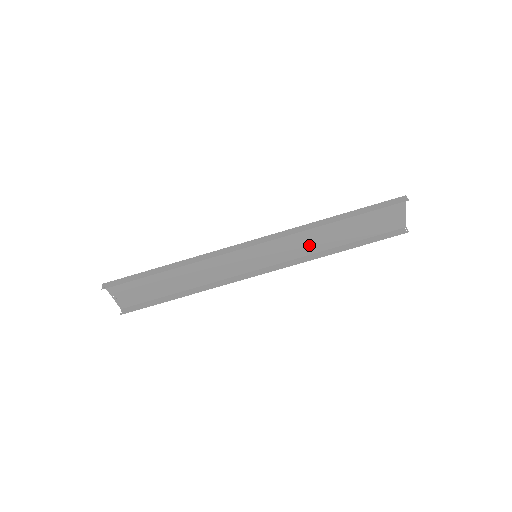
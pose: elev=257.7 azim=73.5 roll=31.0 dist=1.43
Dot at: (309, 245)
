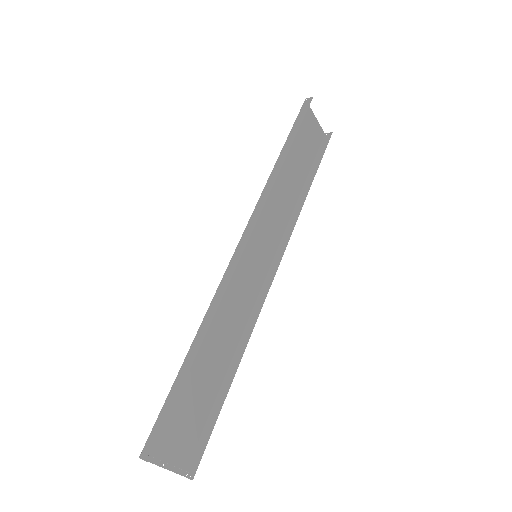
Dot at: (283, 207)
